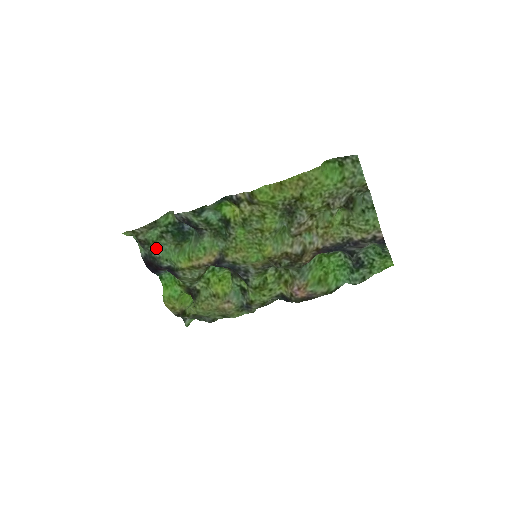
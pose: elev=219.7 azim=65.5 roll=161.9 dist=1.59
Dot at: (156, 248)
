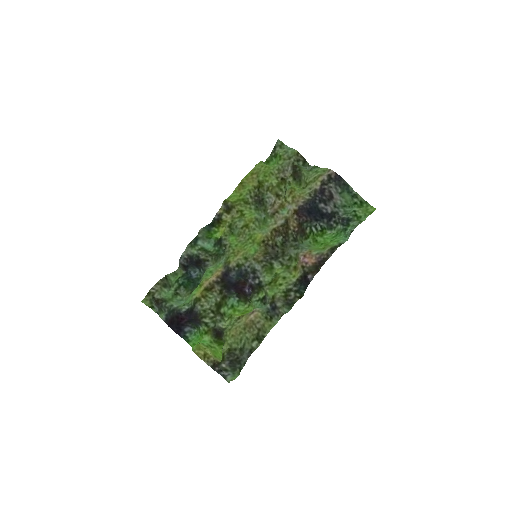
Dot at: (173, 303)
